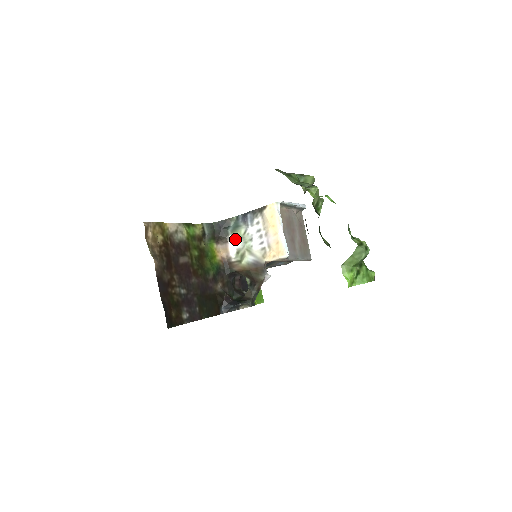
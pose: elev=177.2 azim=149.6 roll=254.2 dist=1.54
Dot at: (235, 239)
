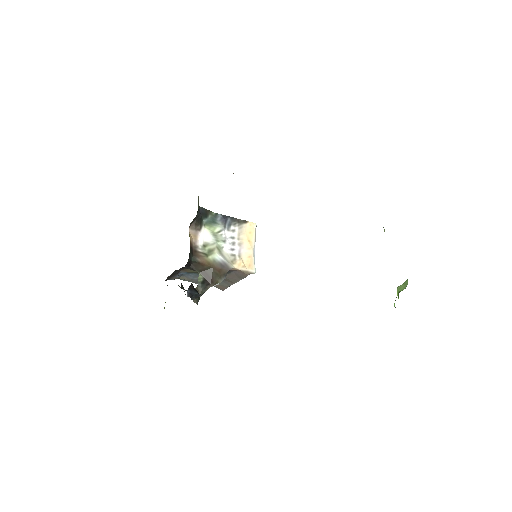
Dot at: (207, 232)
